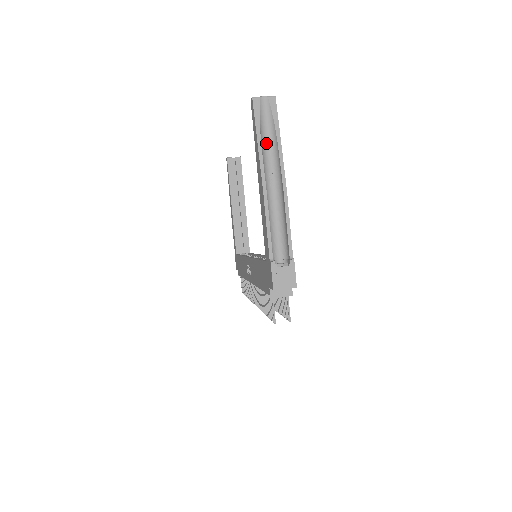
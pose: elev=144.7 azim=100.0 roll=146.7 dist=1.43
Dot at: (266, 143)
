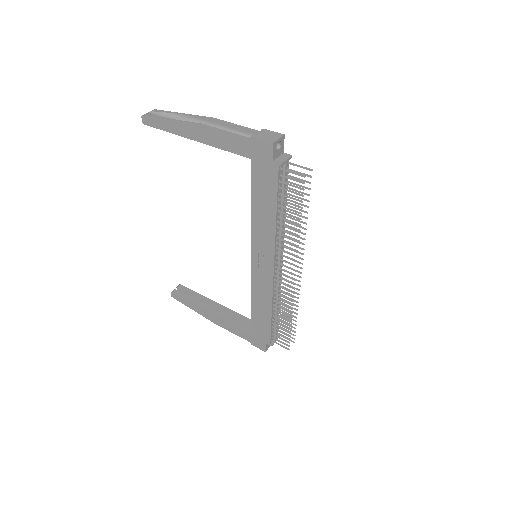
Dot at: occluded
